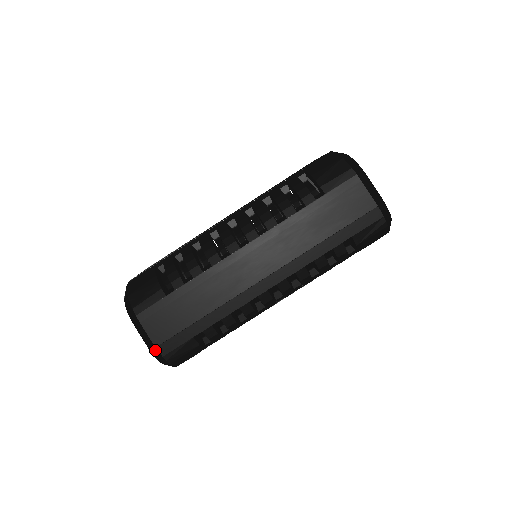
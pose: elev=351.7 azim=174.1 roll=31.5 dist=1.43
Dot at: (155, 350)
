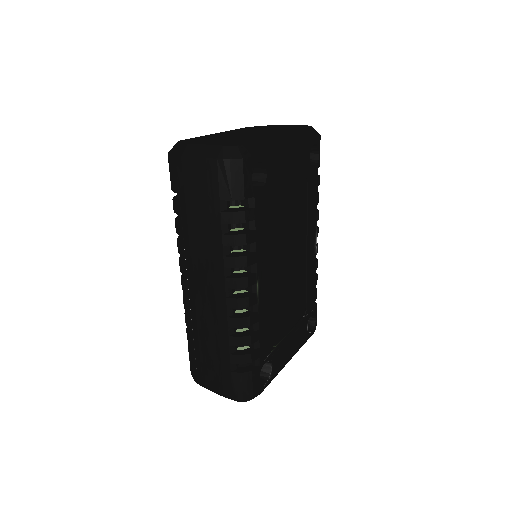
Dot at: occluded
